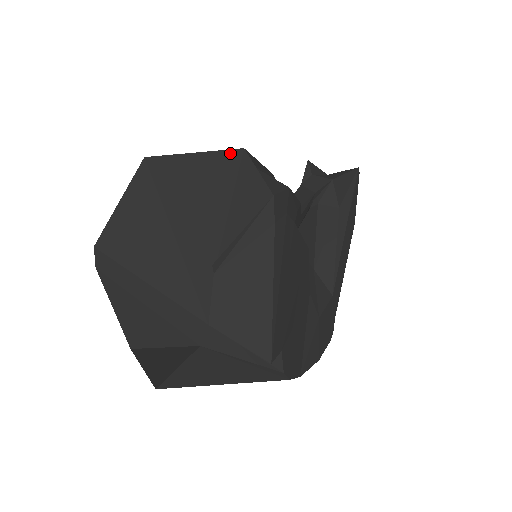
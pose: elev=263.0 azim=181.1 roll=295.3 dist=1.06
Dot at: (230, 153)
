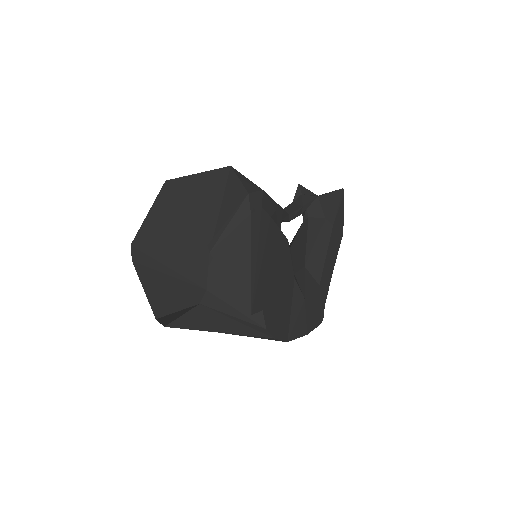
Dot at: (222, 170)
